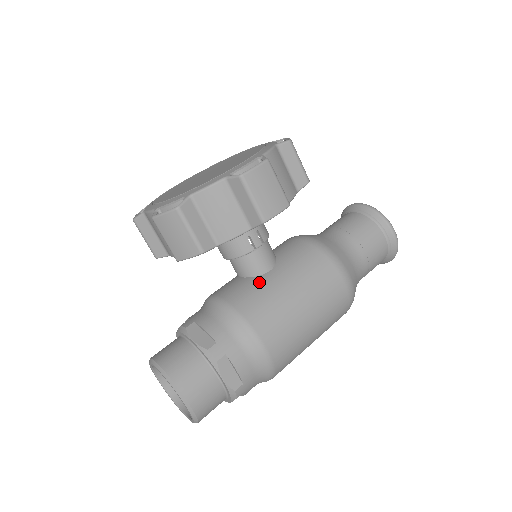
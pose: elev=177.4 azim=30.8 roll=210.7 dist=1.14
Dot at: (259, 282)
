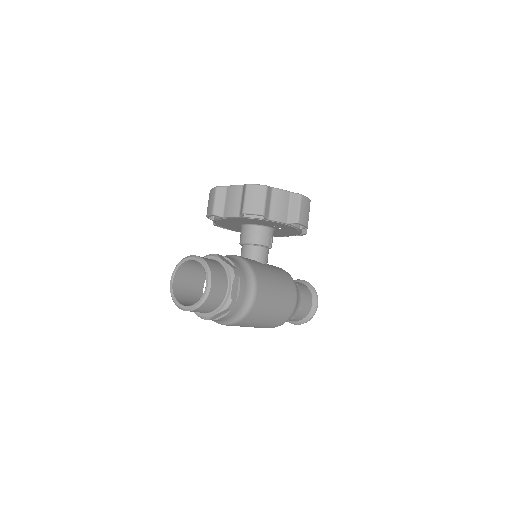
Dot at: (260, 263)
